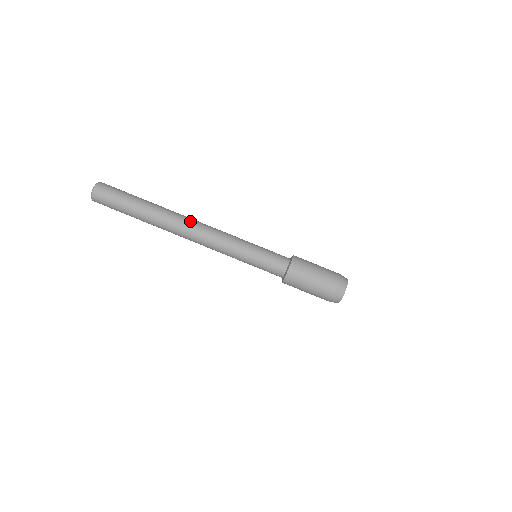
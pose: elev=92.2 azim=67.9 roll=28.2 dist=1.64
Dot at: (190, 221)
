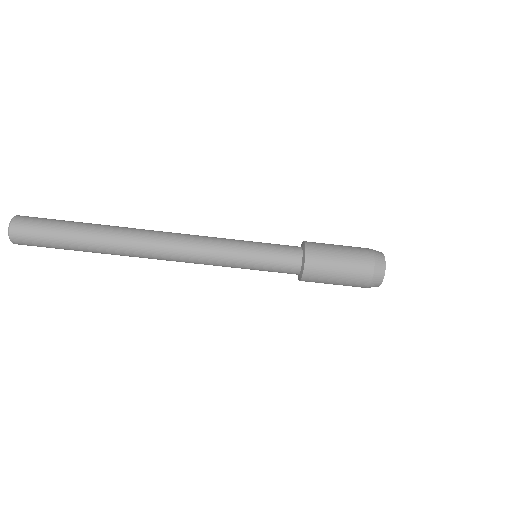
Dot at: (156, 234)
